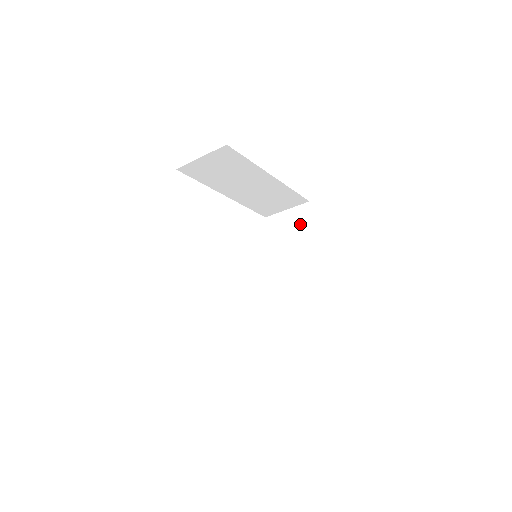
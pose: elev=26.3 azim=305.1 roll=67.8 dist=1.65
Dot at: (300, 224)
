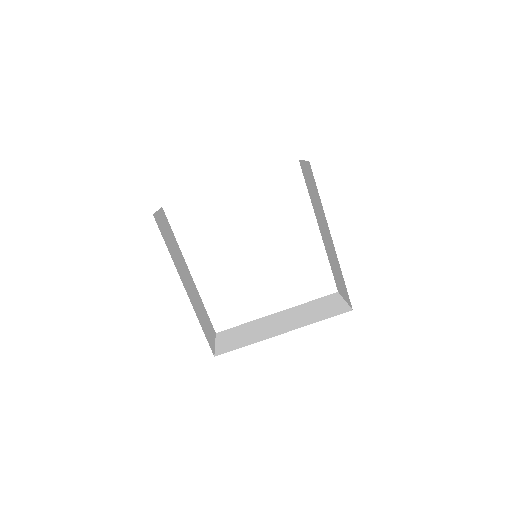
Dot at: (313, 184)
